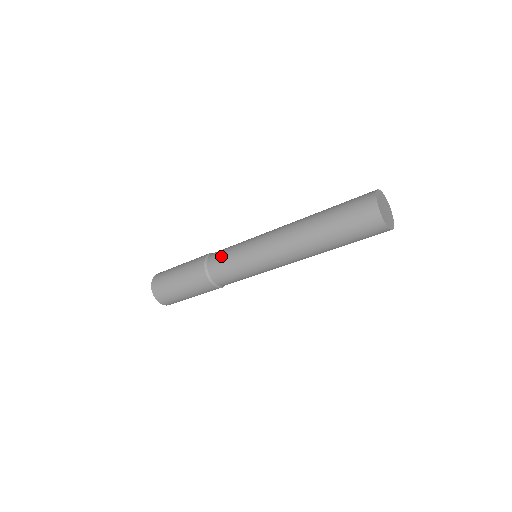
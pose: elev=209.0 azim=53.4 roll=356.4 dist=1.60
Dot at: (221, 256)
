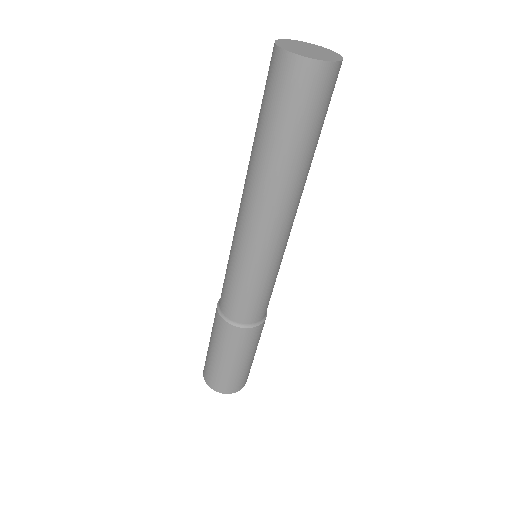
Dot at: occluded
